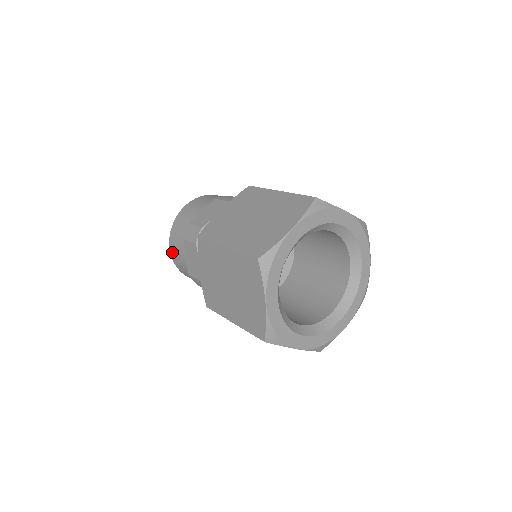
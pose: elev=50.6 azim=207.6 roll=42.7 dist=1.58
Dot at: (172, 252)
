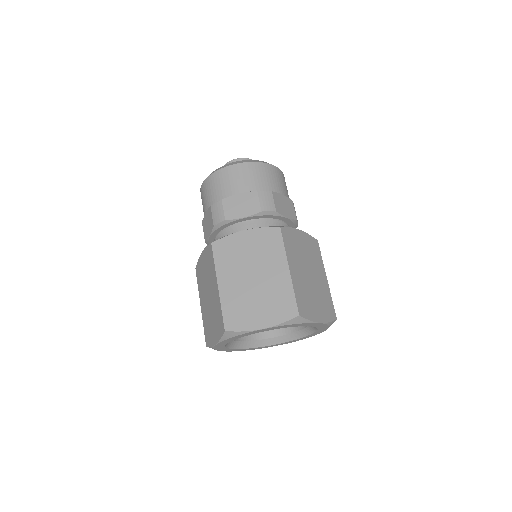
Dot at: occluded
